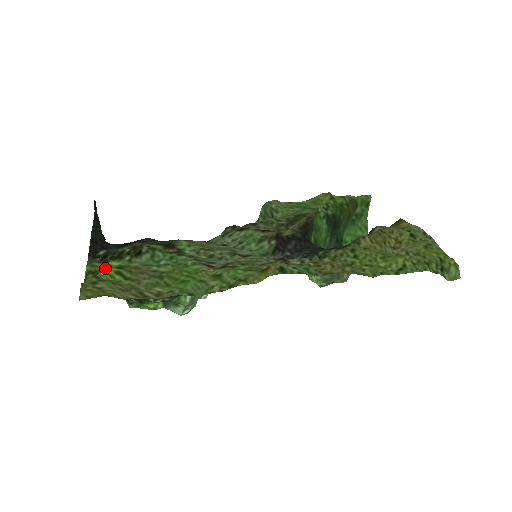
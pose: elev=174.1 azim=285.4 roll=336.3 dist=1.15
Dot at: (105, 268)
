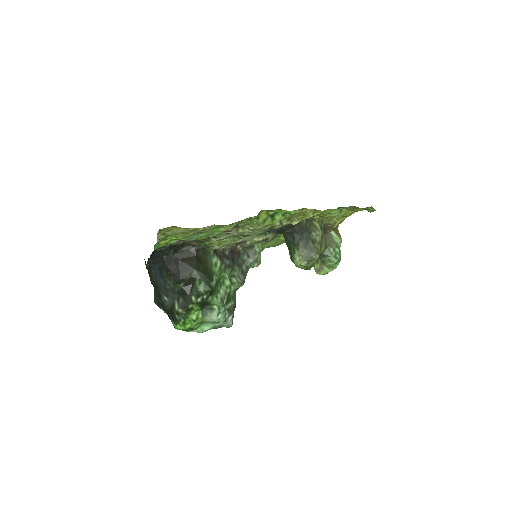
Dot at: (166, 243)
